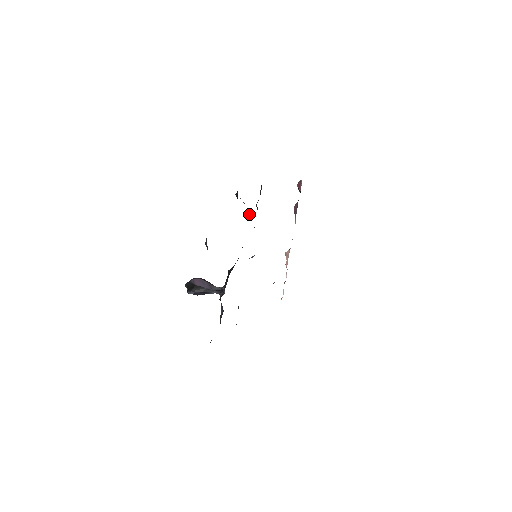
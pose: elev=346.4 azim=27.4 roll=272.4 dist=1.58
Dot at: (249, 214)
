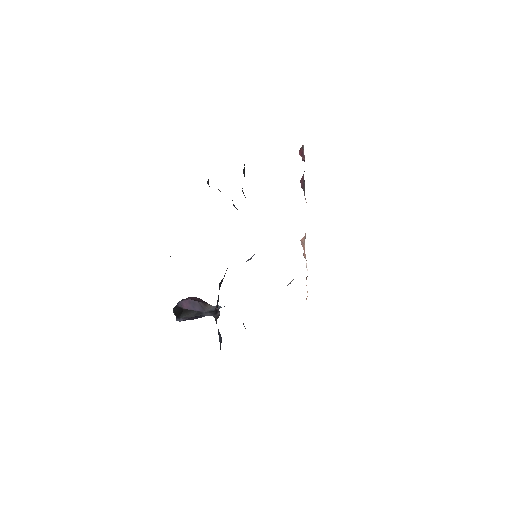
Dot at: (233, 205)
